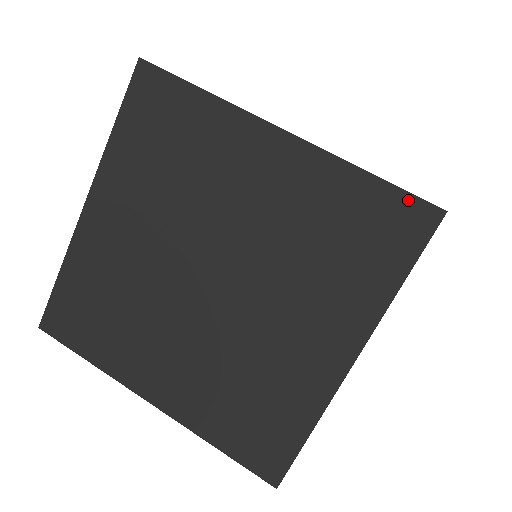
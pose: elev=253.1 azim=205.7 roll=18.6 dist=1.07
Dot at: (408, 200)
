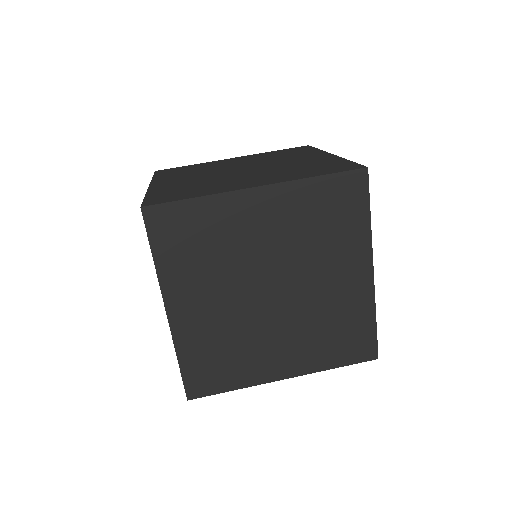
Dot at: (355, 165)
